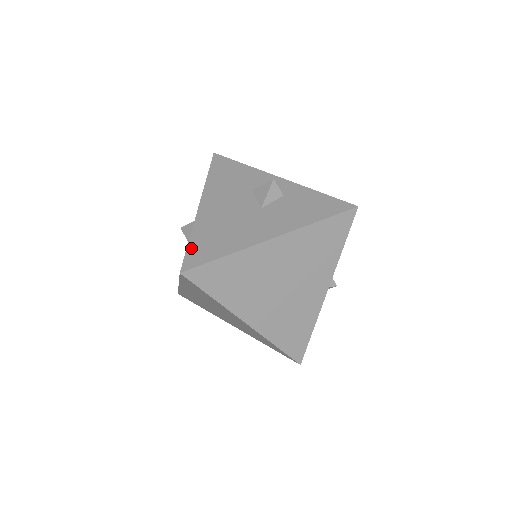
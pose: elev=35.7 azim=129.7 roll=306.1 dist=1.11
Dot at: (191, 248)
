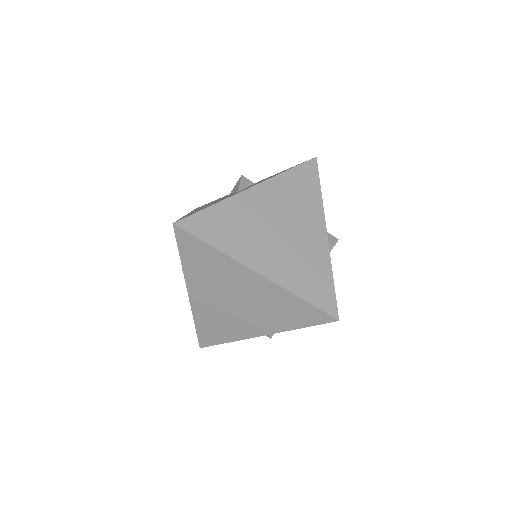
Dot at: (181, 218)
